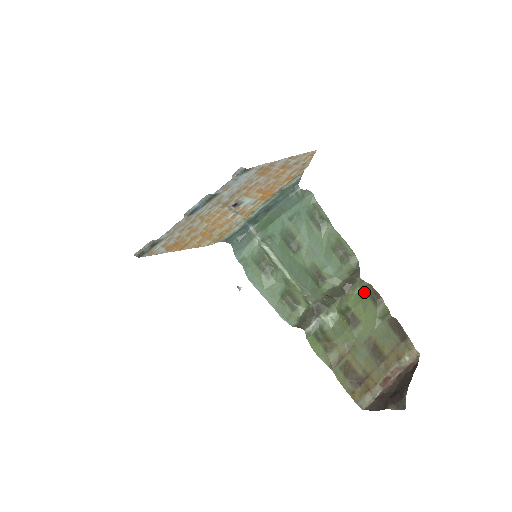
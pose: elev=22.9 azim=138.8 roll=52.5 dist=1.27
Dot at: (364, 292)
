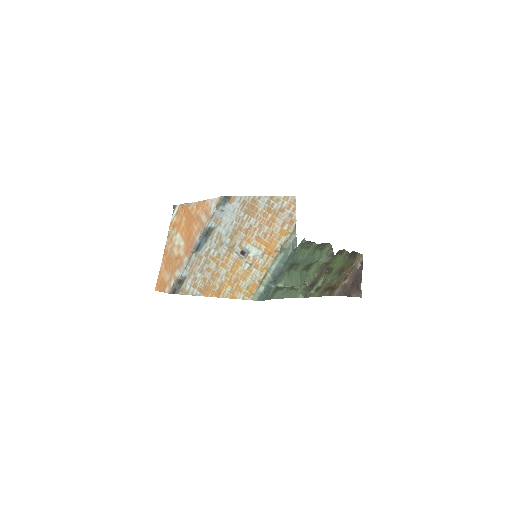
Dot at: (335, 256)
